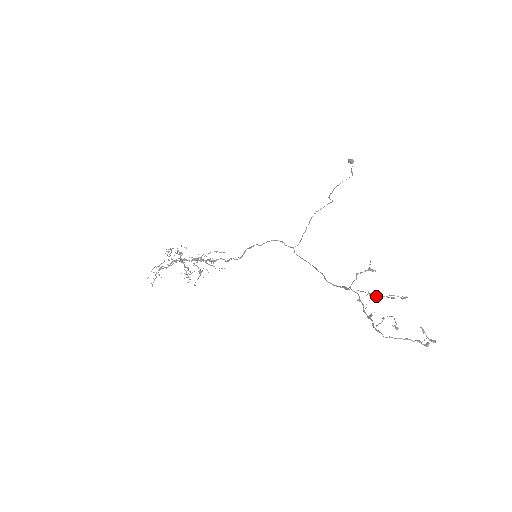
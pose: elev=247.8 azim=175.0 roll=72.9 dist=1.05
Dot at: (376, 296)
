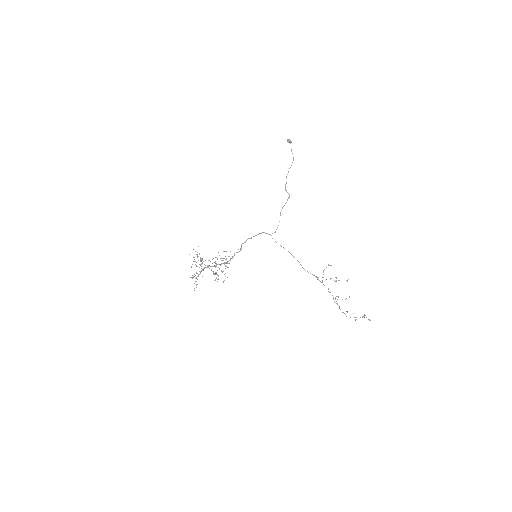
Dot at: occluded
